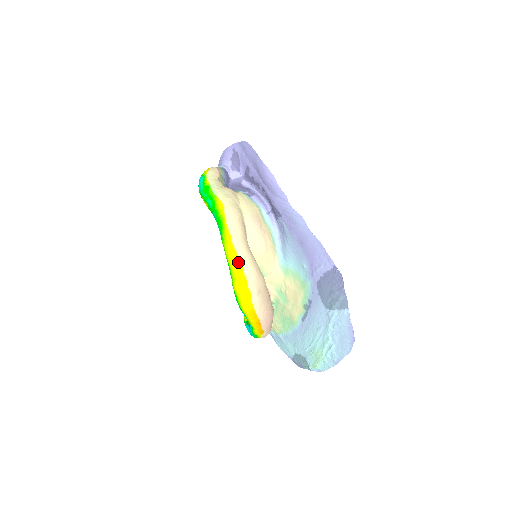
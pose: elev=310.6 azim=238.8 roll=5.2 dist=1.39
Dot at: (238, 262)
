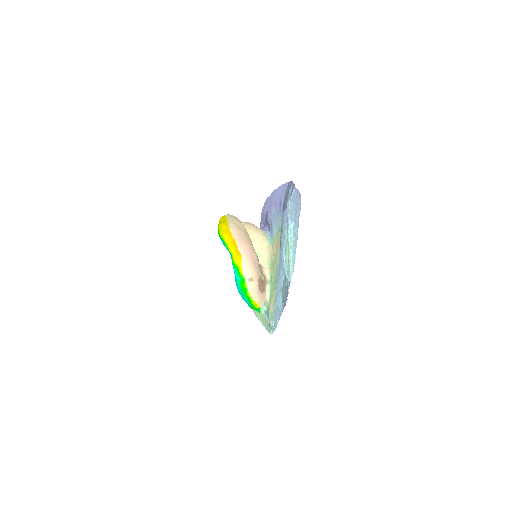
Dot at: (224, 218)
